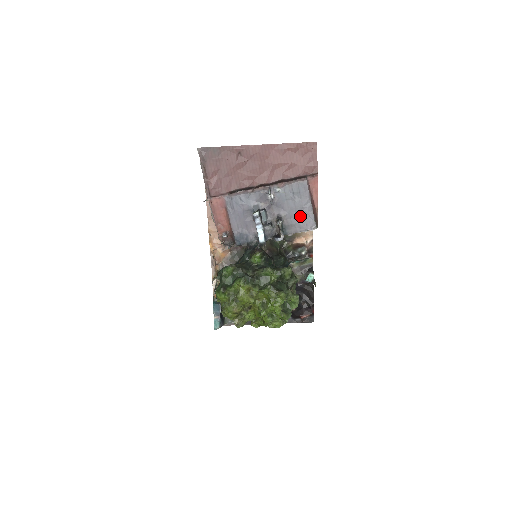
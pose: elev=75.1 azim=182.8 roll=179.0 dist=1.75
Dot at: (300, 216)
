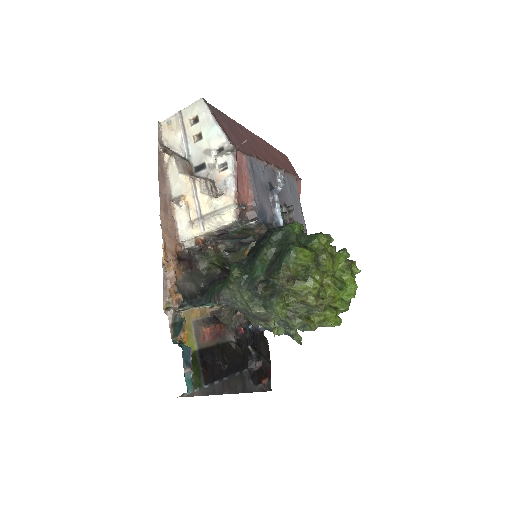
Dot at: (297, 213)
